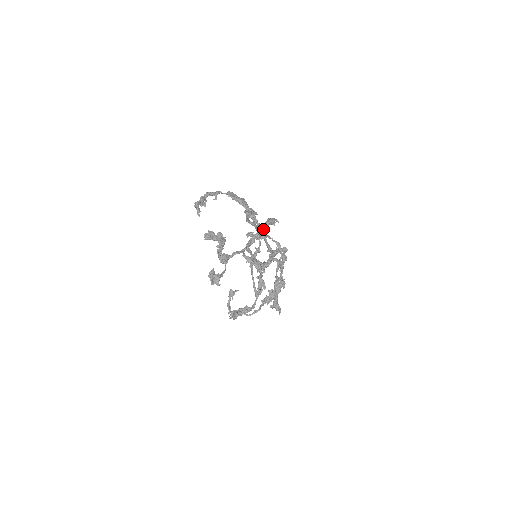
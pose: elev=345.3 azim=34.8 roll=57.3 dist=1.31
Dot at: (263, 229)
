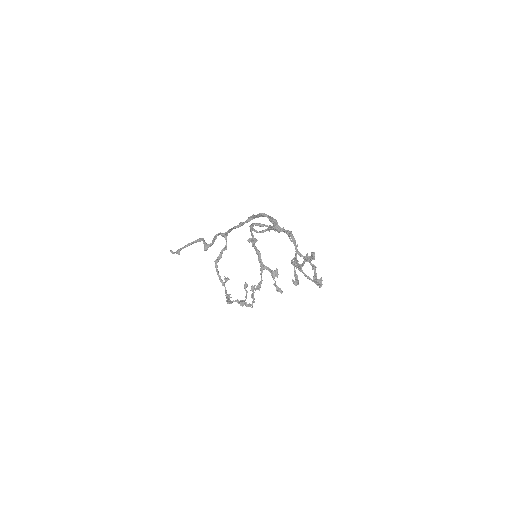
Dot at: (295, 240)
